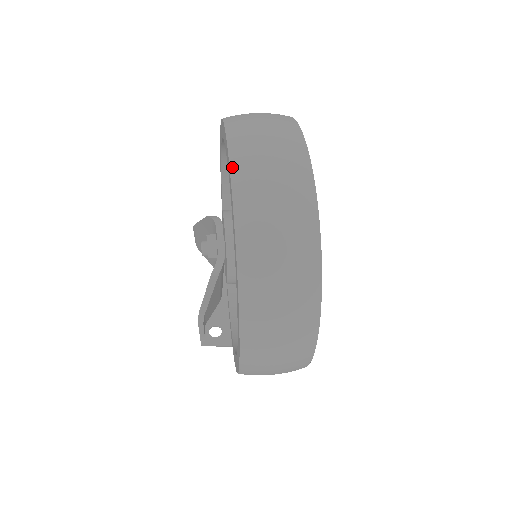
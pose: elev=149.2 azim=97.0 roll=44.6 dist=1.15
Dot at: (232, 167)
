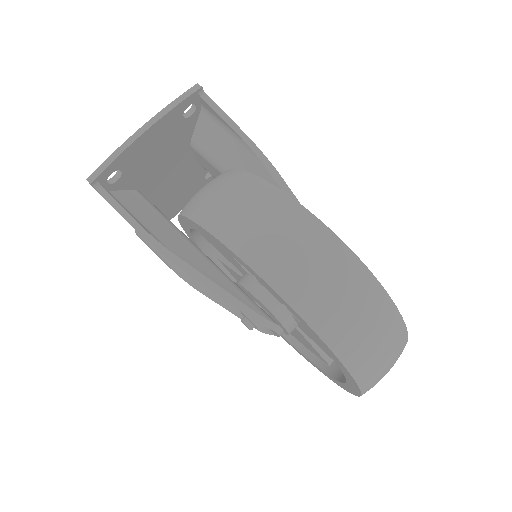
Dot at: (363, 393)
